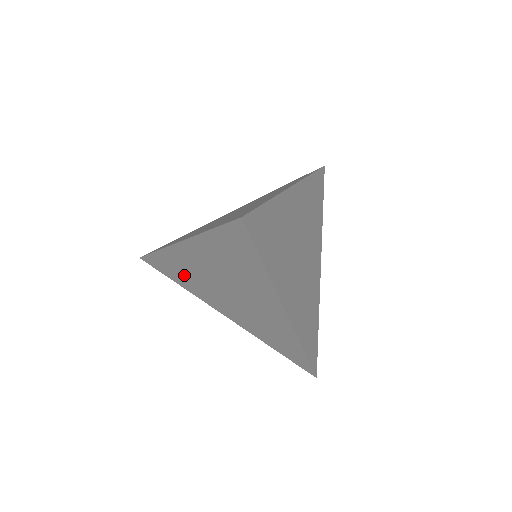
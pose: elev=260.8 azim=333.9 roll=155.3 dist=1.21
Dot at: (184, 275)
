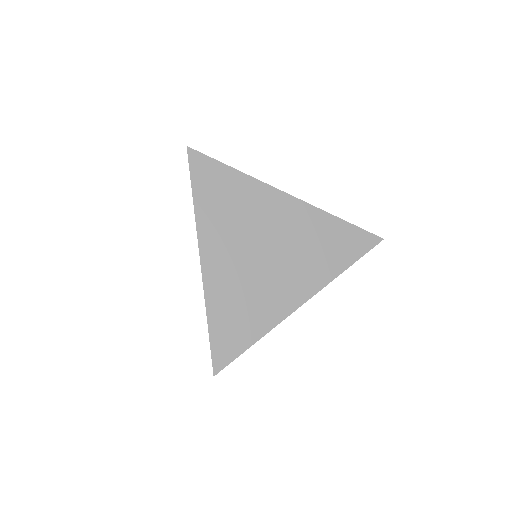
Dot at: occluded
